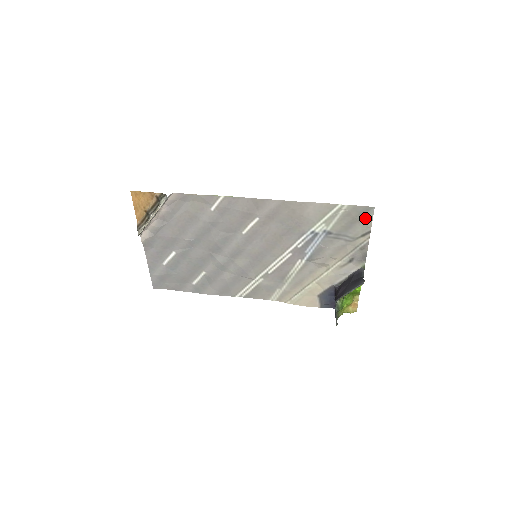
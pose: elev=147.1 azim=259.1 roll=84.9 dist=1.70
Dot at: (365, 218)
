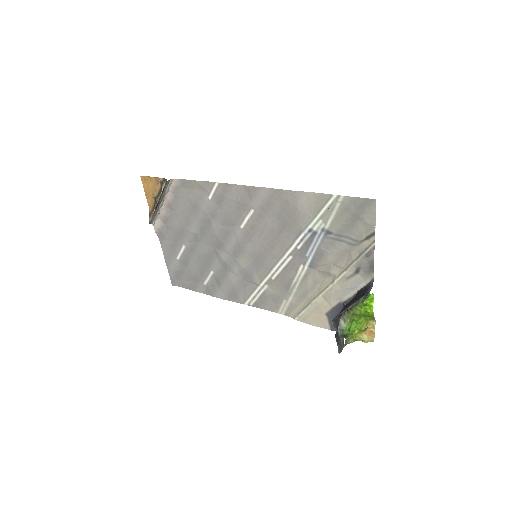
Dot at: (367, 214)
